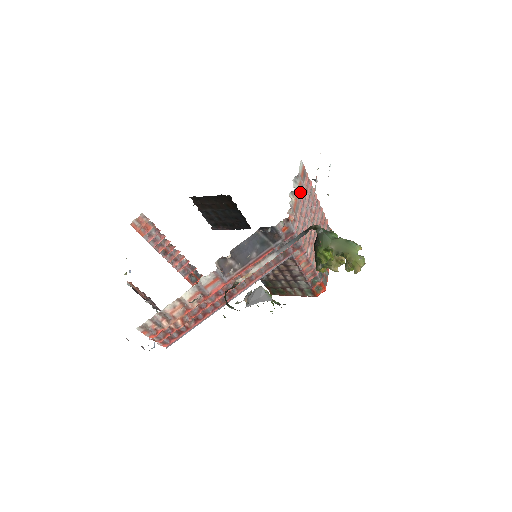
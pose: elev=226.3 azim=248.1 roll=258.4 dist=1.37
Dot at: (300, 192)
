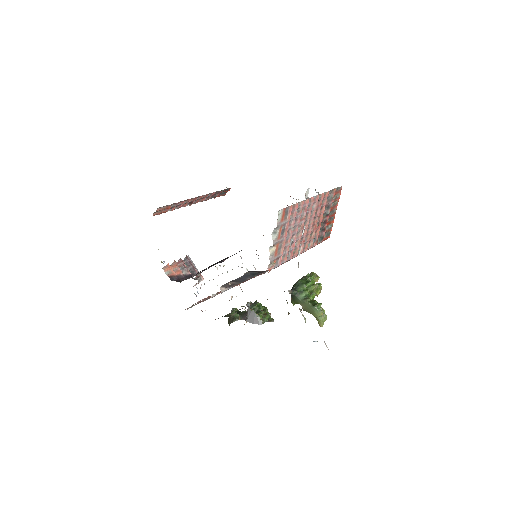
Dot at: (282, 232)
